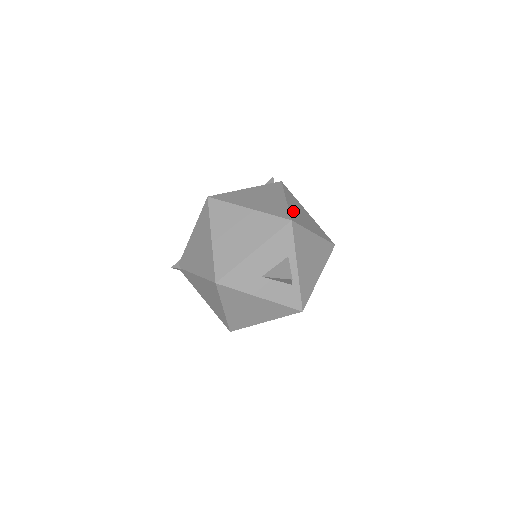
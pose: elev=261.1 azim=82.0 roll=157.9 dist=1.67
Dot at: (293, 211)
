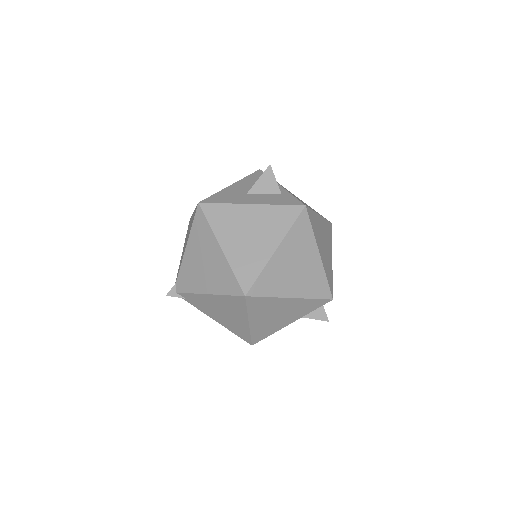
Dot at: occluded
